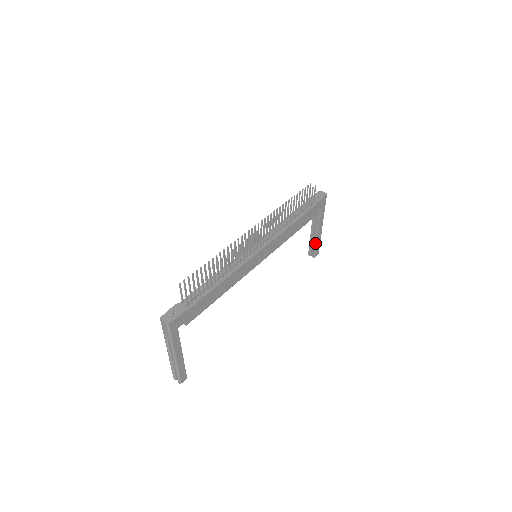
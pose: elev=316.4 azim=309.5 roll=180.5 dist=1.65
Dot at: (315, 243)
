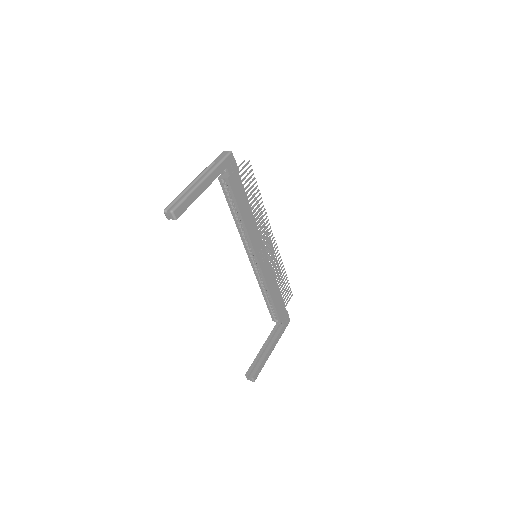
Dot at: (261, 360)
